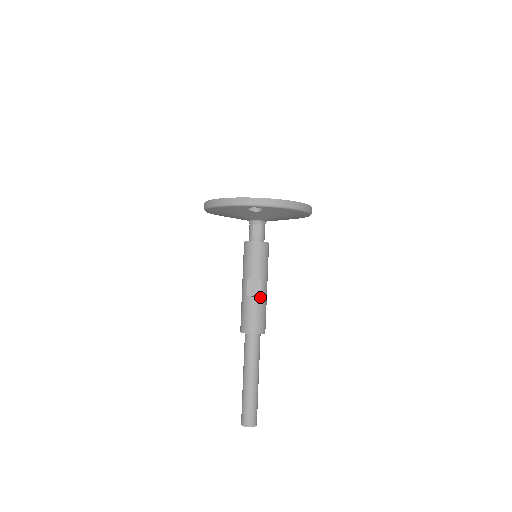
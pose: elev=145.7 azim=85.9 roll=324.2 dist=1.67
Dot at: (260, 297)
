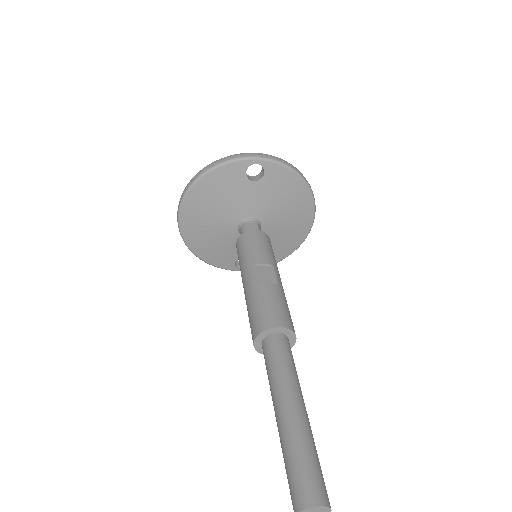
Dot at: (277, 285)
